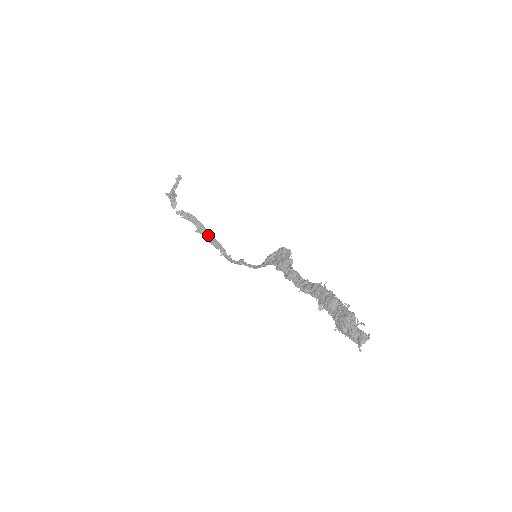
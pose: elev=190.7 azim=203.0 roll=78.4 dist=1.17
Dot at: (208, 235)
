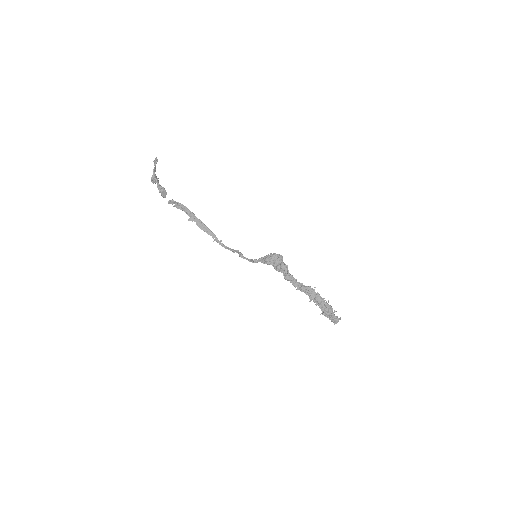
Dot at: (200, 223)
